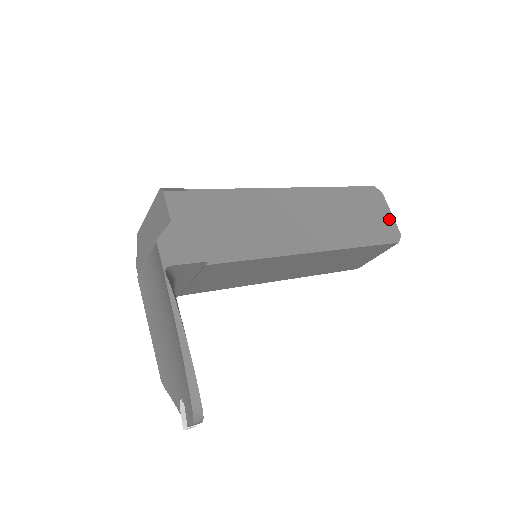
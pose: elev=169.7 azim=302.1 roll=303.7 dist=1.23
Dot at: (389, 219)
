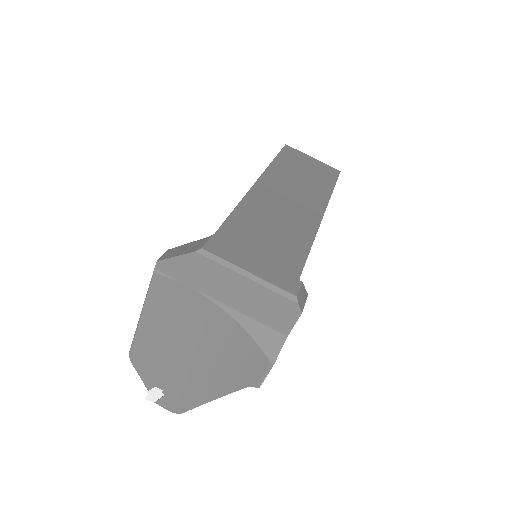
Dot at: occluded
